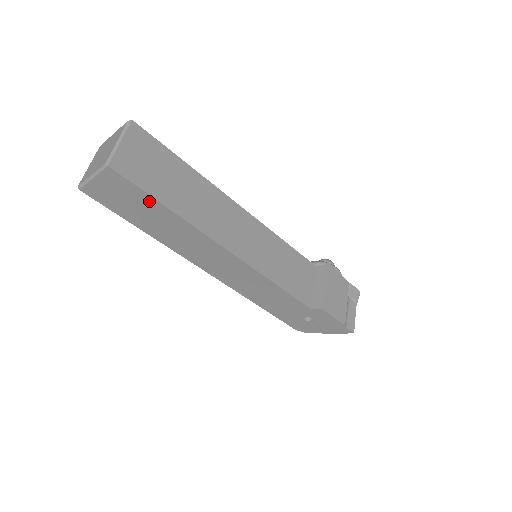
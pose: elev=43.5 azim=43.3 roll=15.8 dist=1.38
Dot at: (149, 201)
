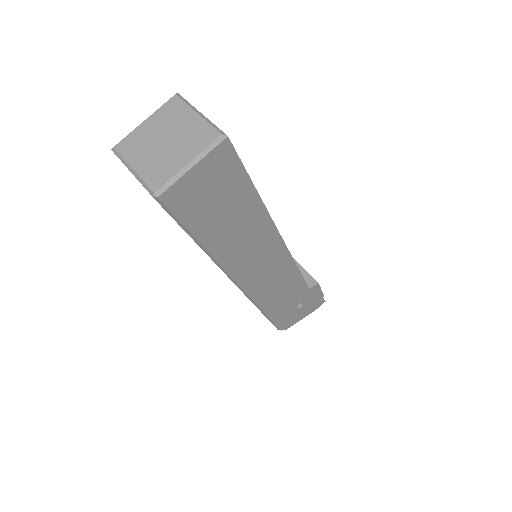
Dot at: (242, 187)
